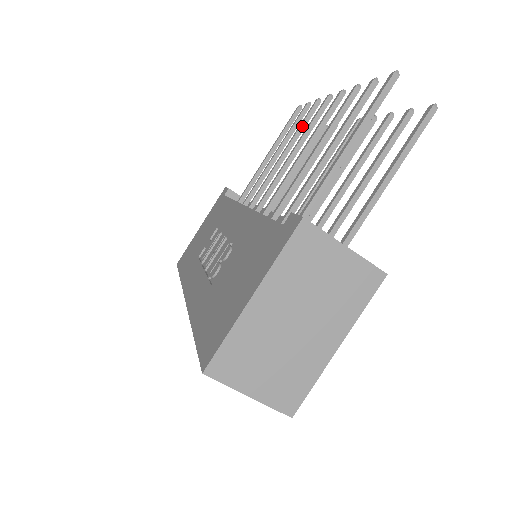
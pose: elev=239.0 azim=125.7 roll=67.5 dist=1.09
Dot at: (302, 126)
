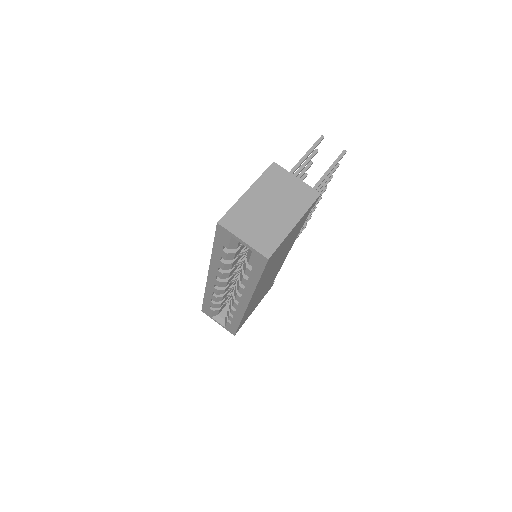
Dot at: occluded
